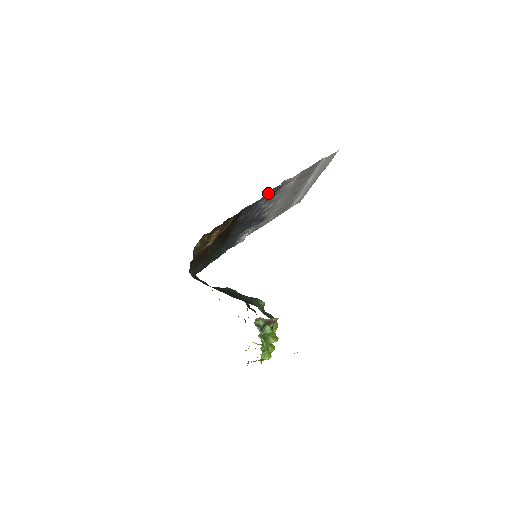
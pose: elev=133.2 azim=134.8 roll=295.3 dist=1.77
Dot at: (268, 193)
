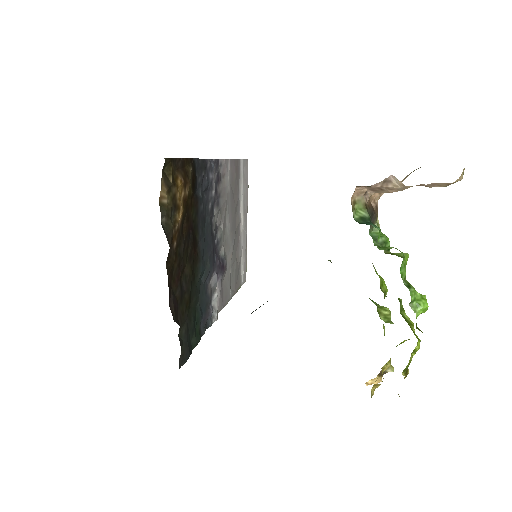
Dot at: (212, 160)
